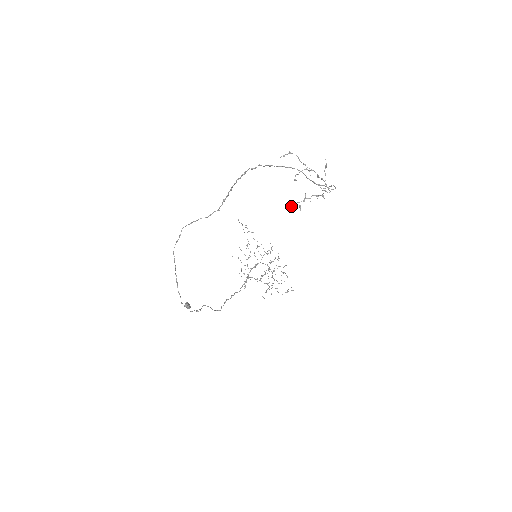
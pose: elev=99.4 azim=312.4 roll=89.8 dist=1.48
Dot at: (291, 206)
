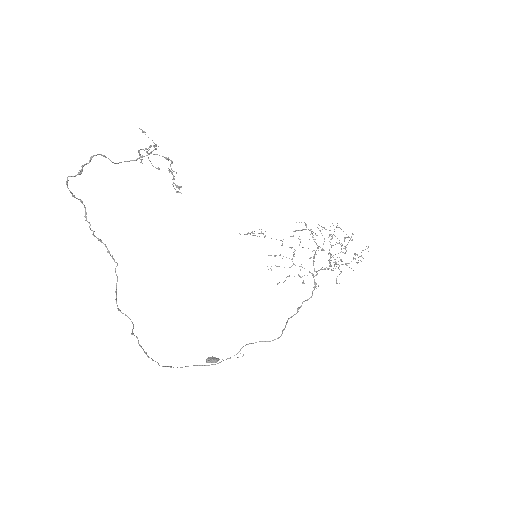
Dot at: occluded
